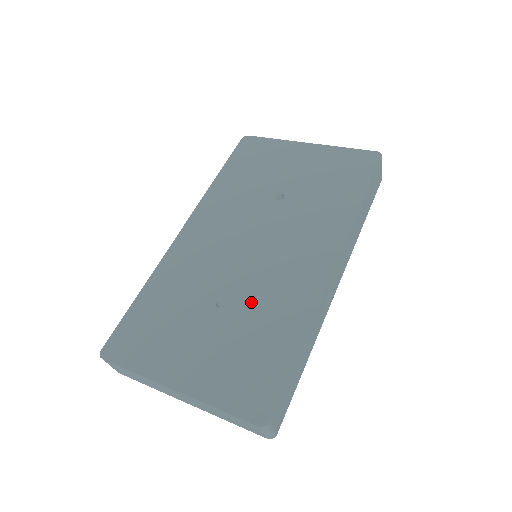
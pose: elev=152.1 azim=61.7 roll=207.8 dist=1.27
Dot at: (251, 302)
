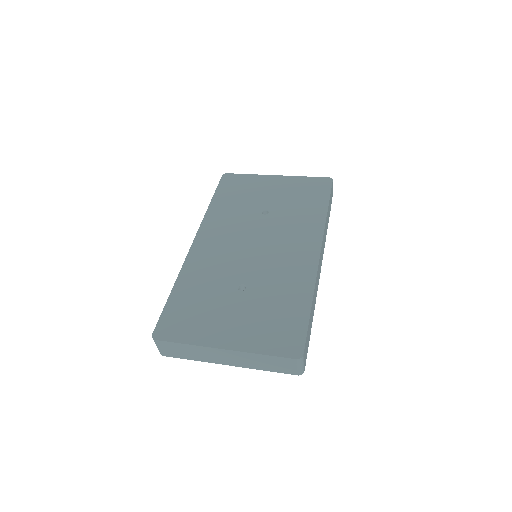
Dot at: (266, 283)
